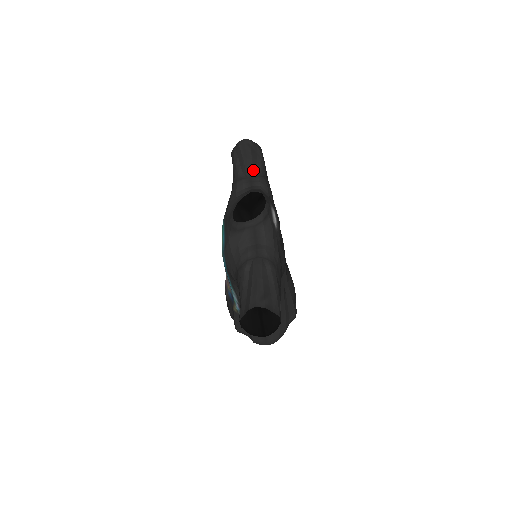
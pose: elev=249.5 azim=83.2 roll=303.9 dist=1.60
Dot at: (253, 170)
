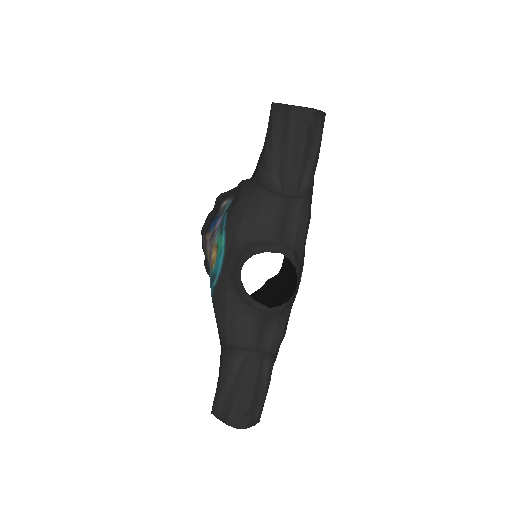
Dot at: (297, 184)
